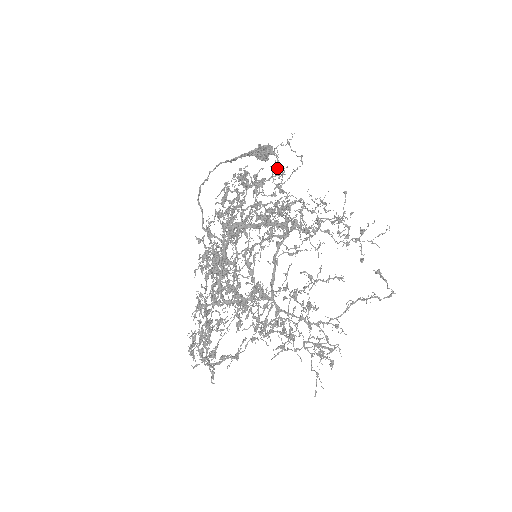
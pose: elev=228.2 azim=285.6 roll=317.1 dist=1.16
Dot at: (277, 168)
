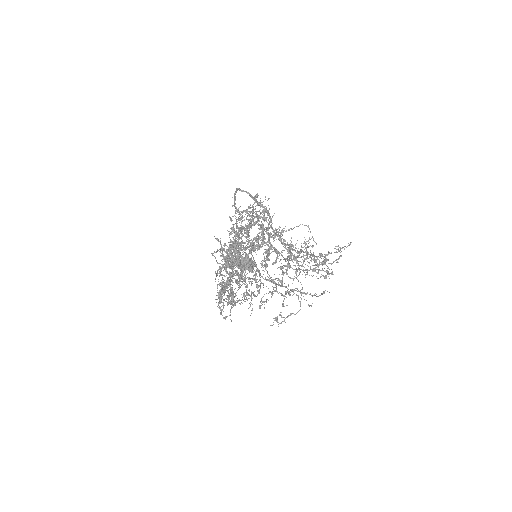
Dot at: occluded
